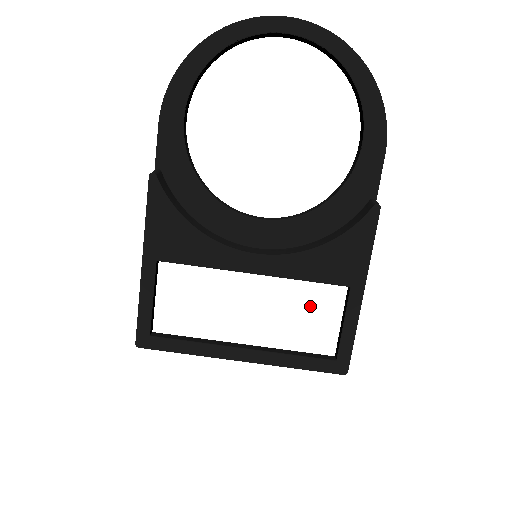
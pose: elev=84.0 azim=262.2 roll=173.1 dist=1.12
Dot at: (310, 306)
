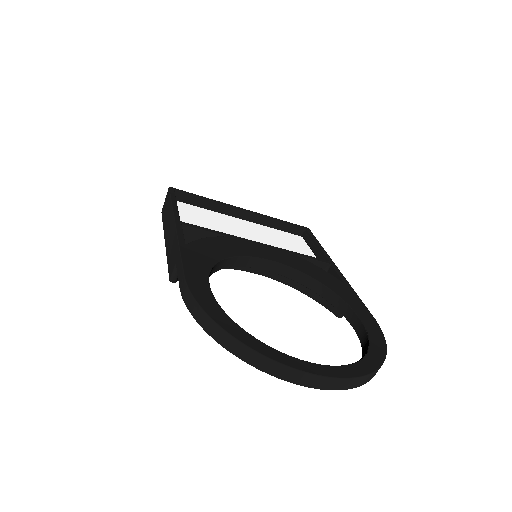
Dot at: occluded
